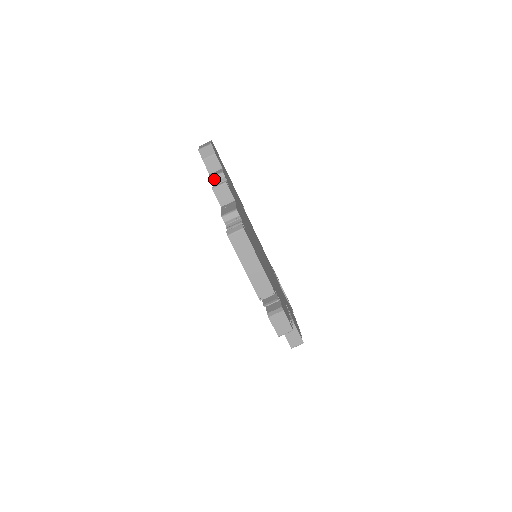
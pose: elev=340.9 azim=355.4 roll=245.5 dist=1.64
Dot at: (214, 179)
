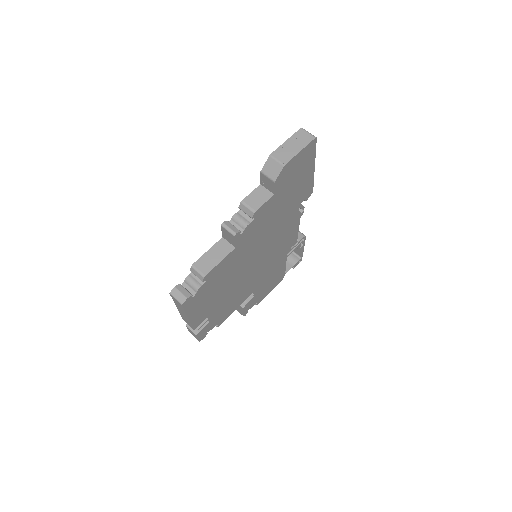
Dot at: (243, 208)
